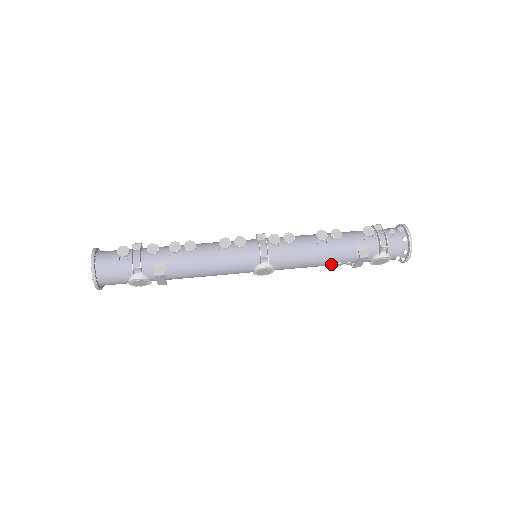
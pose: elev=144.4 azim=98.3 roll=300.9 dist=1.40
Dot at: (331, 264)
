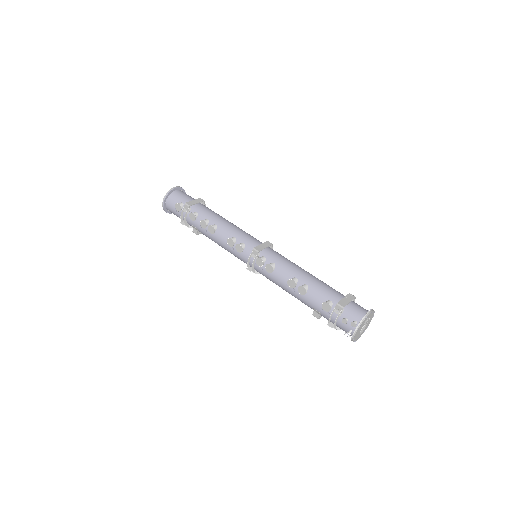
Dot at: occluded
